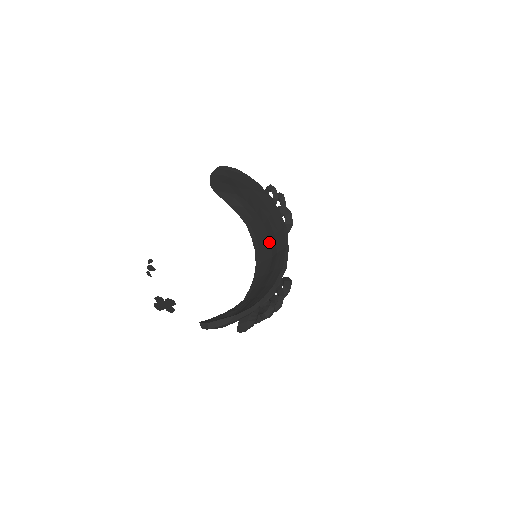
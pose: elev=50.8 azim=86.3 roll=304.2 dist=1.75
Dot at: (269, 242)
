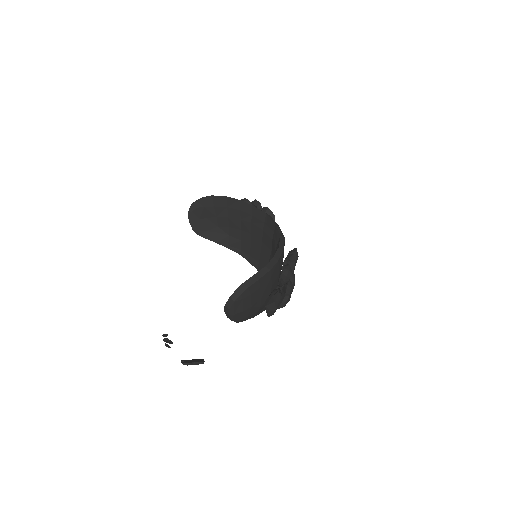
Dot at: (263, 244)
